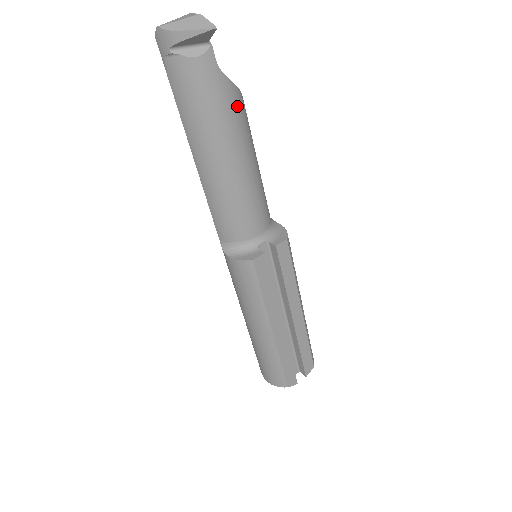
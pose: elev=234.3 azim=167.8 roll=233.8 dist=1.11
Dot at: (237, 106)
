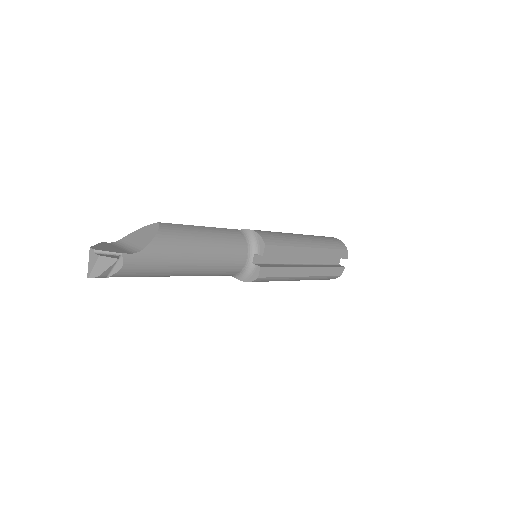
Dot at: (166, 244)
